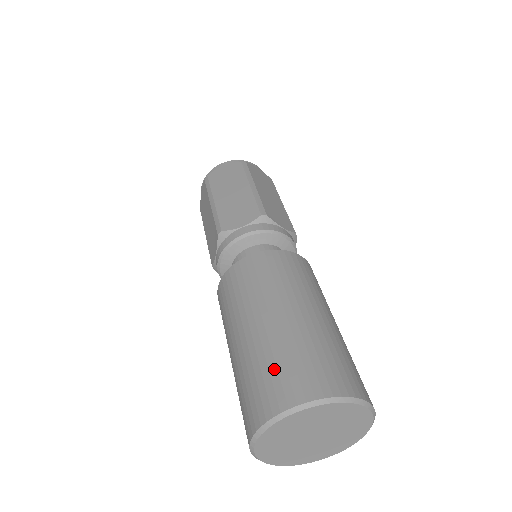
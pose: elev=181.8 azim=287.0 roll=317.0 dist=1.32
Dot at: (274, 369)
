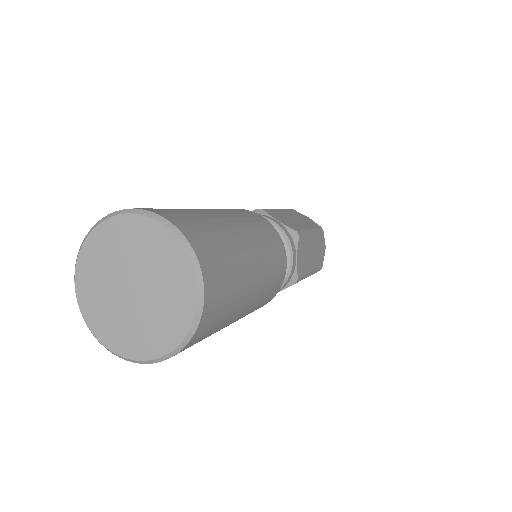
Dot at: occluded
